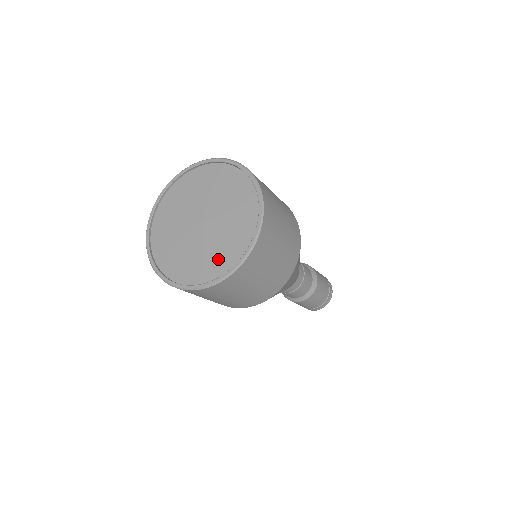
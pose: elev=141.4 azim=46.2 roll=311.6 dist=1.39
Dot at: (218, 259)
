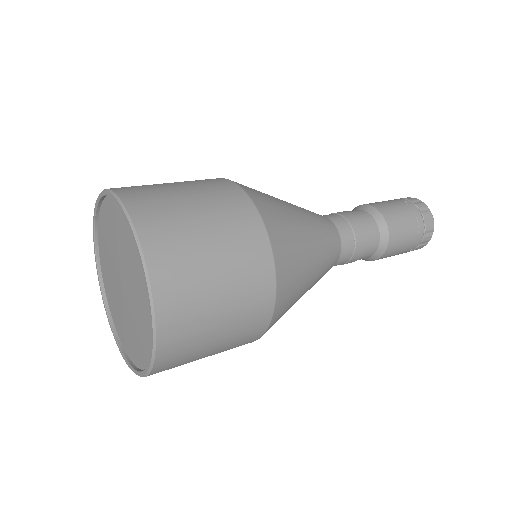
Dot at: (123, 333)
